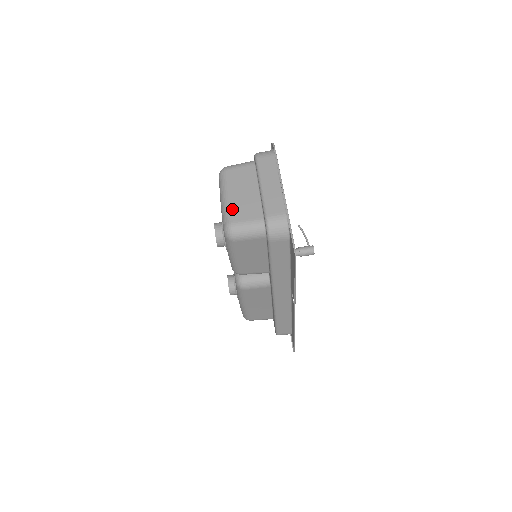
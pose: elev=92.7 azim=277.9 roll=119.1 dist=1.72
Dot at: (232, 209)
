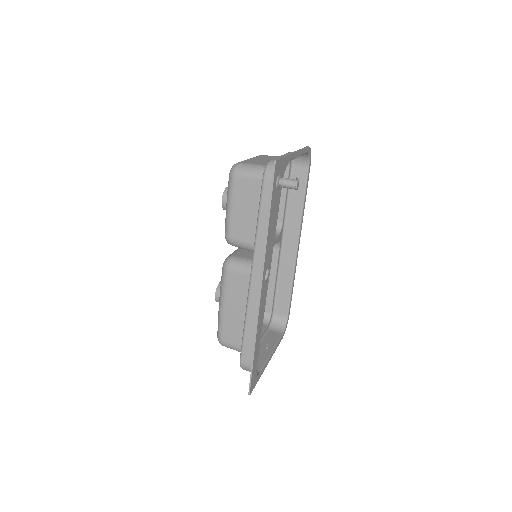
Dot at: (247, 160)
